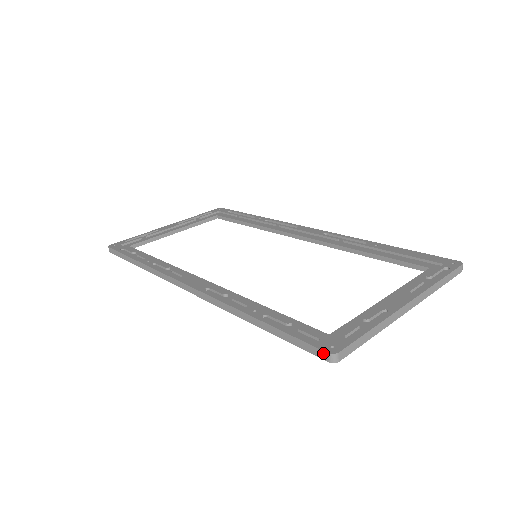
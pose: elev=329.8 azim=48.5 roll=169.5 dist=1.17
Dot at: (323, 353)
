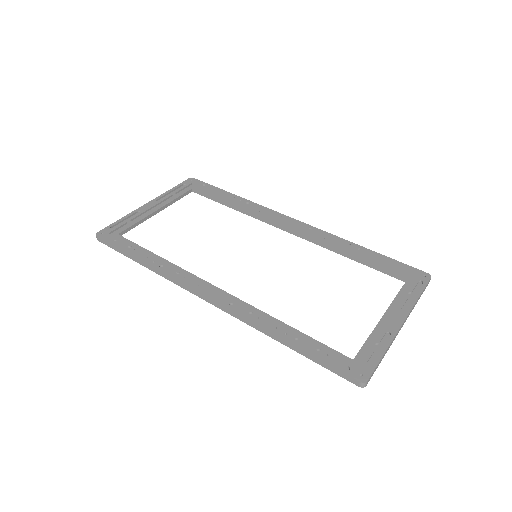
Dot at: (355, 381)
